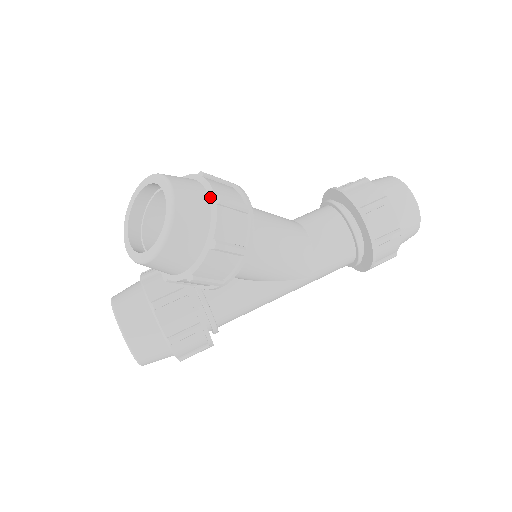
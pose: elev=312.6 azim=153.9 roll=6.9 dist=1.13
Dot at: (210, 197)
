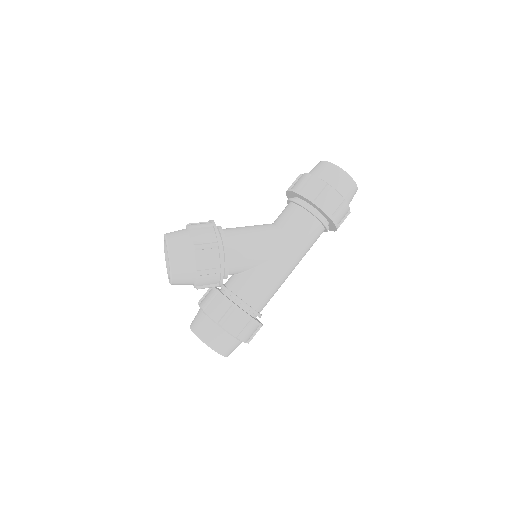
Dot at: (188, 229)
